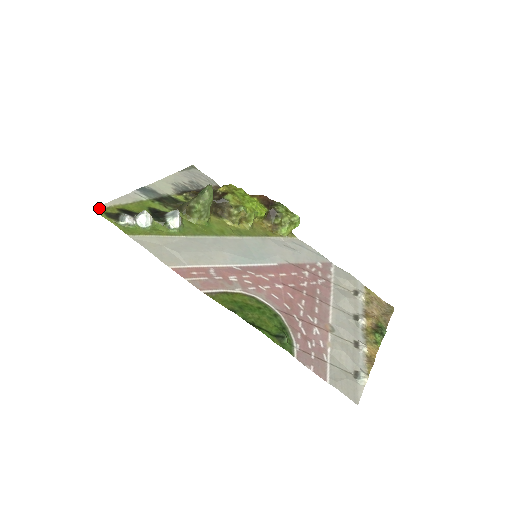
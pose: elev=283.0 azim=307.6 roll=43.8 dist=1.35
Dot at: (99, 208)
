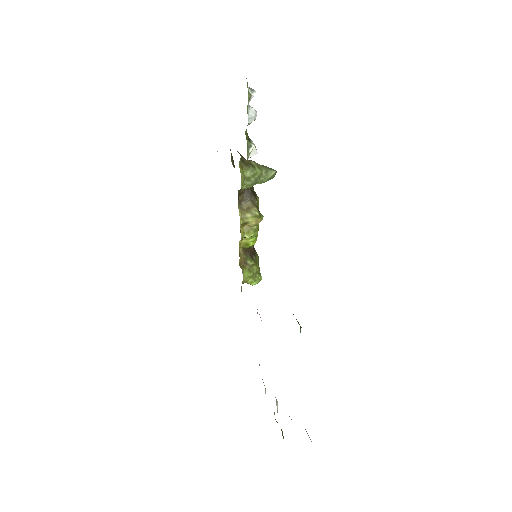
Dot at: occluded
